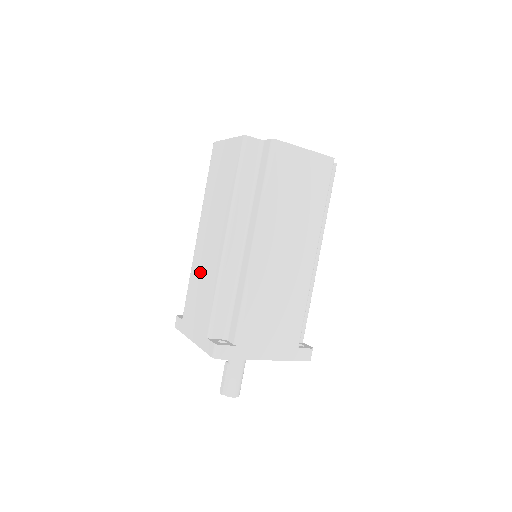
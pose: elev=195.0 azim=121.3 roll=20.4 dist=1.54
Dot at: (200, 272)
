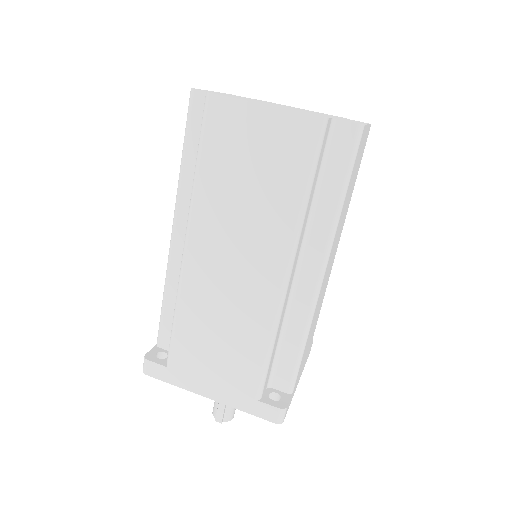
Dot at: (213, 311)
